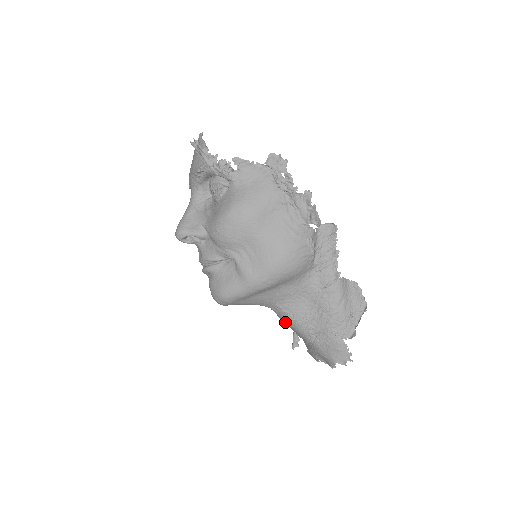
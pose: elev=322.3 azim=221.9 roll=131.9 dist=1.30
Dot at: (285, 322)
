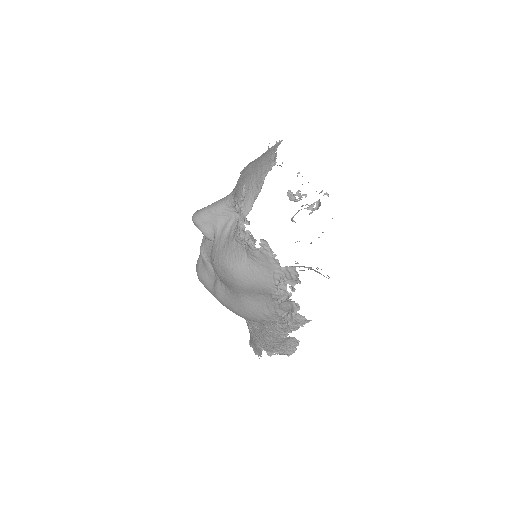
Dot at: occluded
